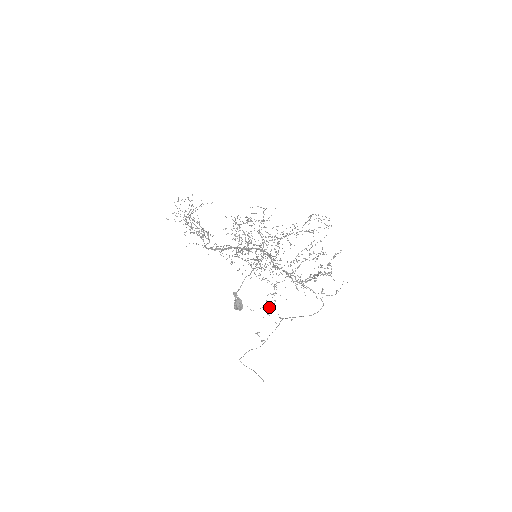
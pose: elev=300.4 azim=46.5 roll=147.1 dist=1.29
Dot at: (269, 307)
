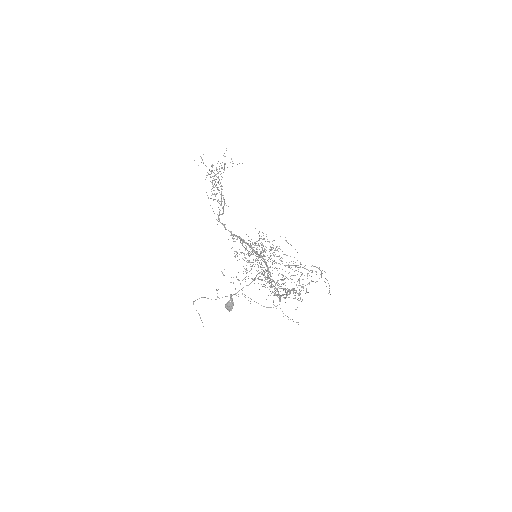
Dot at: (238, 279)
